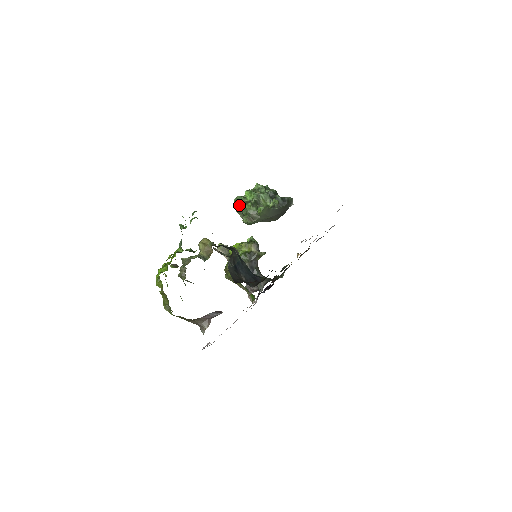
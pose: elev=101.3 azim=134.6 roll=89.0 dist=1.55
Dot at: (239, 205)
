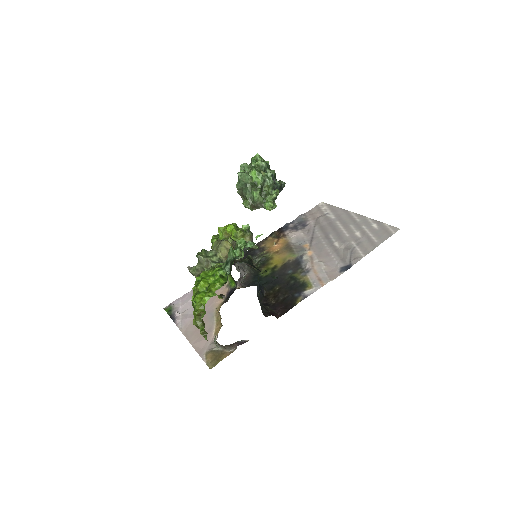
Dot at: (244, 184)
